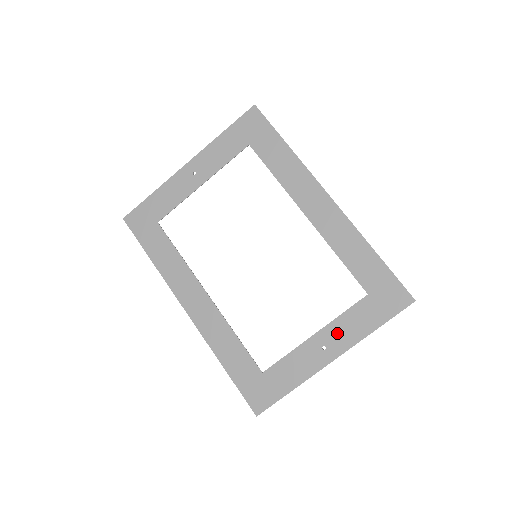
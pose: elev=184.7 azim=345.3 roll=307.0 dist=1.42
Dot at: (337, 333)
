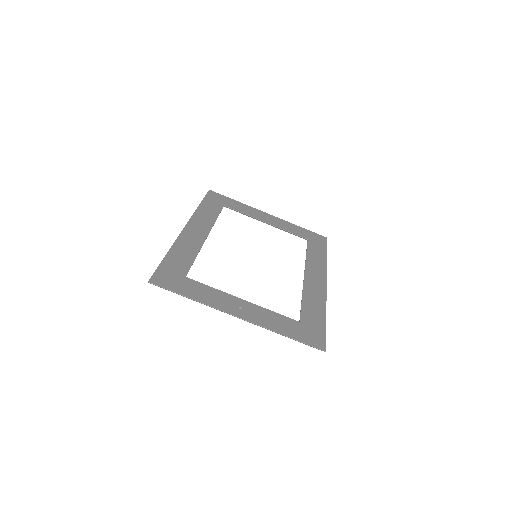
Dot at: (258, 313)
